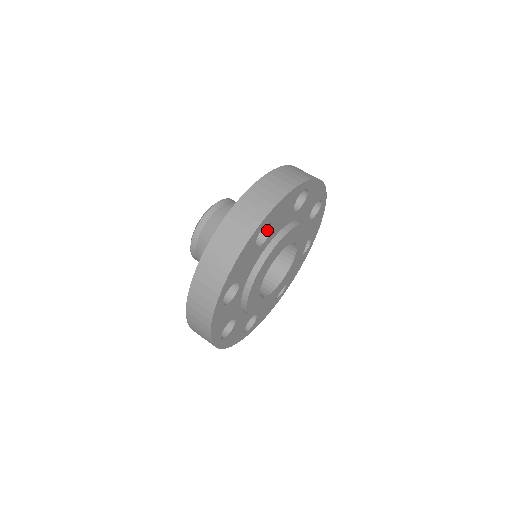
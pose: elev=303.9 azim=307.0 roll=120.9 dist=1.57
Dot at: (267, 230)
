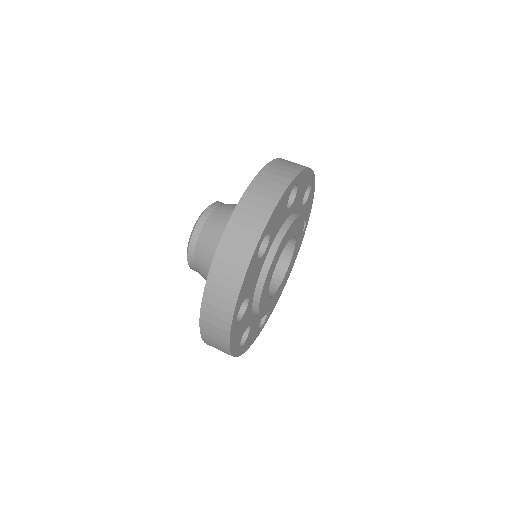
Dot at: occluded
